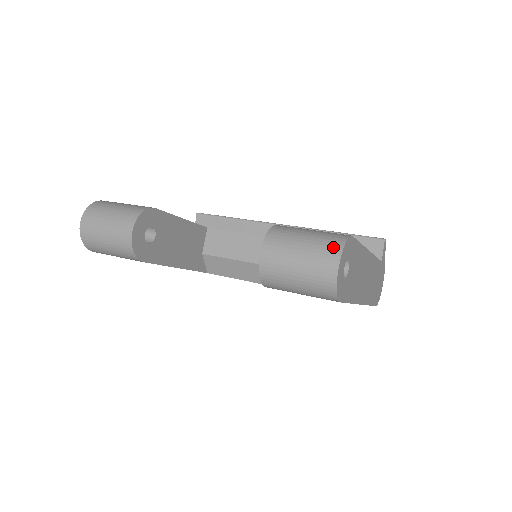
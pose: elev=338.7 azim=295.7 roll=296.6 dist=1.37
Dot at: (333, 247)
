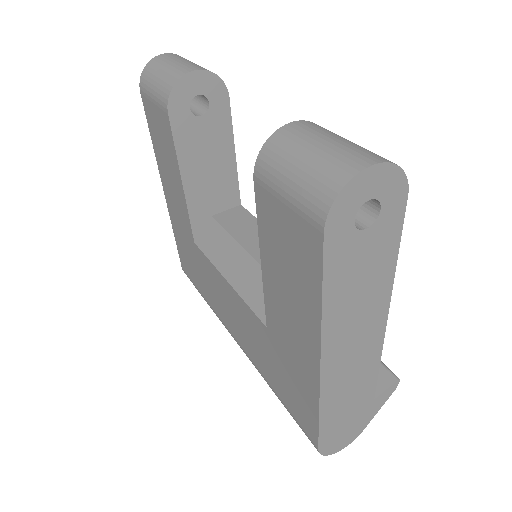
Dot at: (382, 157)
